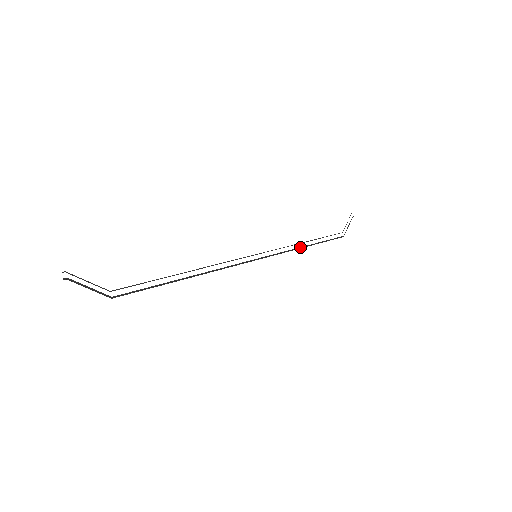
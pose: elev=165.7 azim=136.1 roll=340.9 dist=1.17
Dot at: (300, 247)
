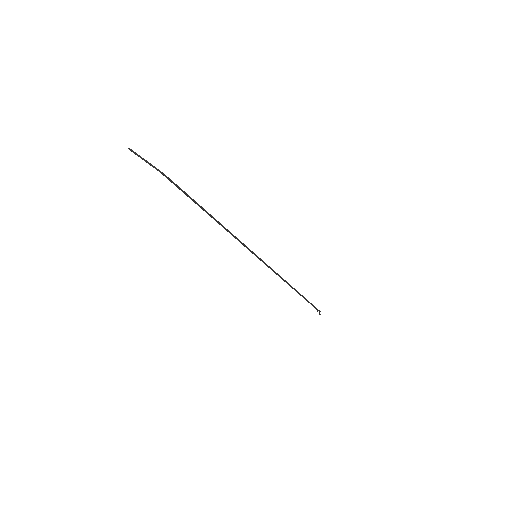
Dot at: (288, 283)
